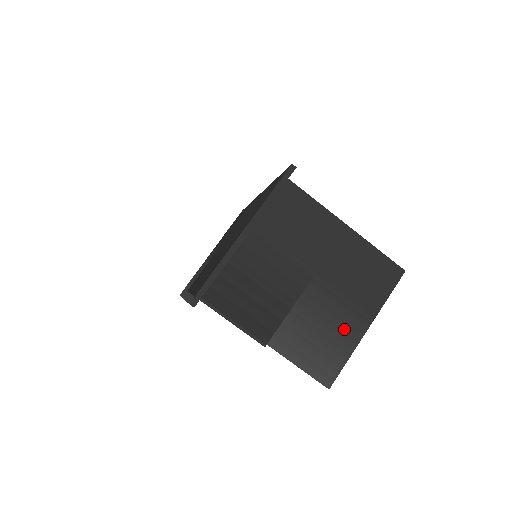
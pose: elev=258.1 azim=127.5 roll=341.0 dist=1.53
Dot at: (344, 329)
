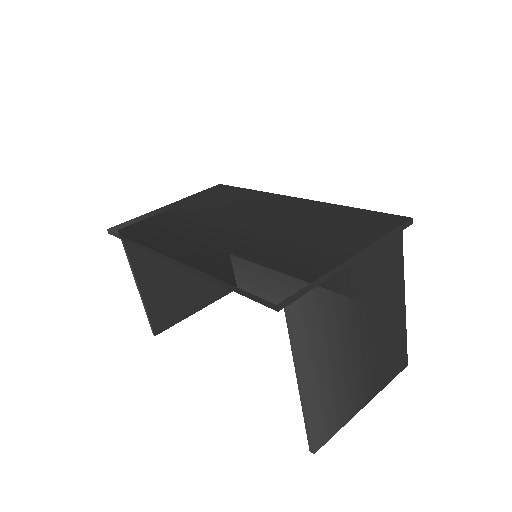
Dot at: (353, 398)
